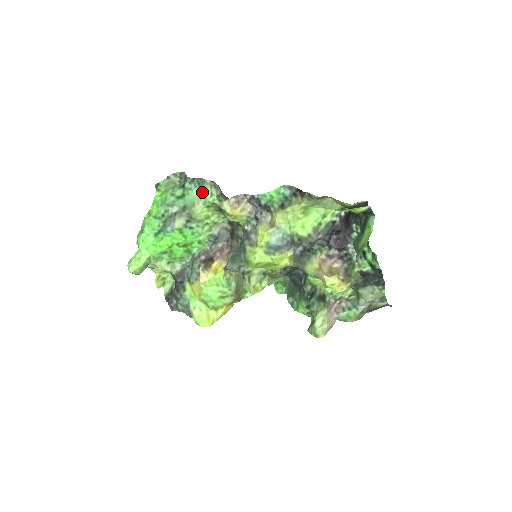
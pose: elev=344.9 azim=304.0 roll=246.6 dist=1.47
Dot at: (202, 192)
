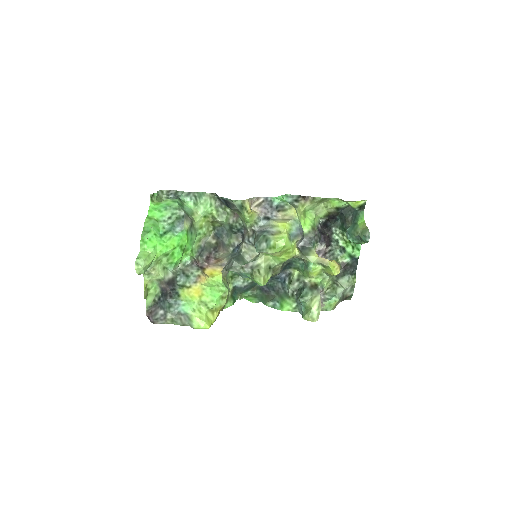
Dot at: (201, 203)
